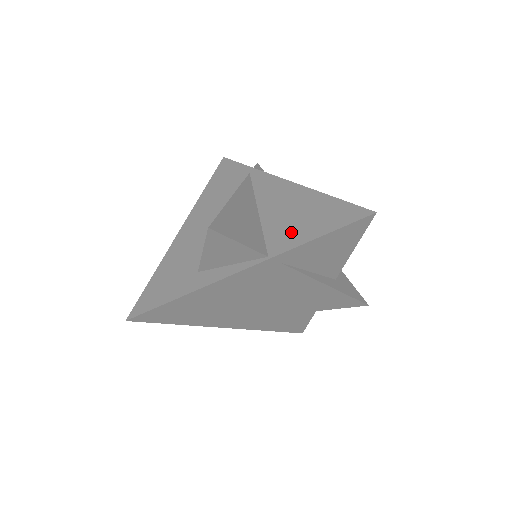
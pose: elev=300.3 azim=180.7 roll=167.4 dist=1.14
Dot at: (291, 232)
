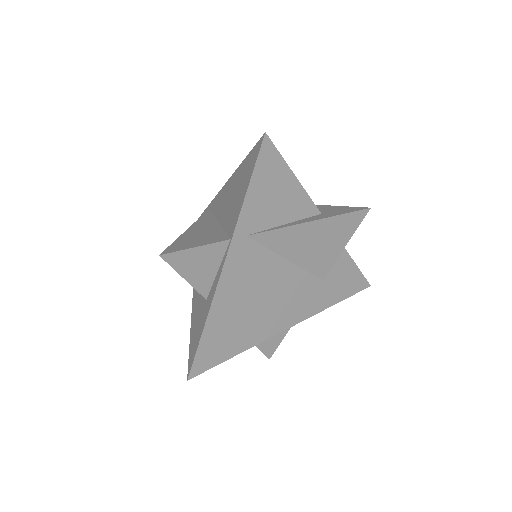
Dot at: (235, 209)
